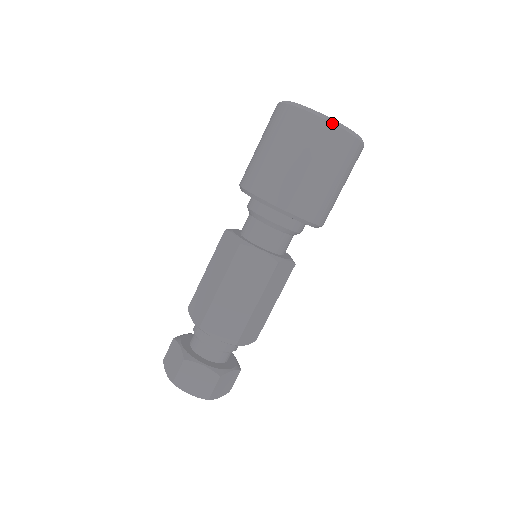
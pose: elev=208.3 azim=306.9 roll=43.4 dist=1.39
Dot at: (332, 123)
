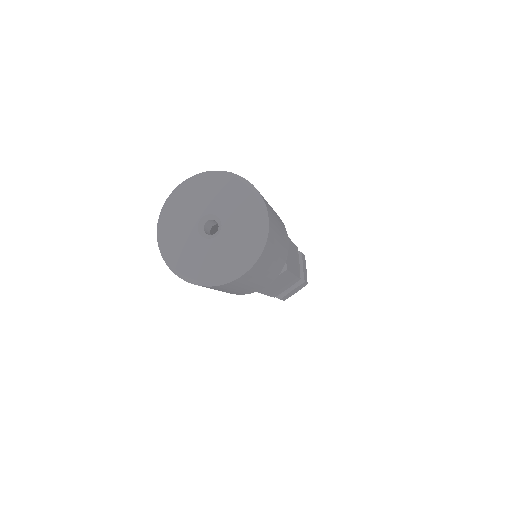
Dot at: occluded
